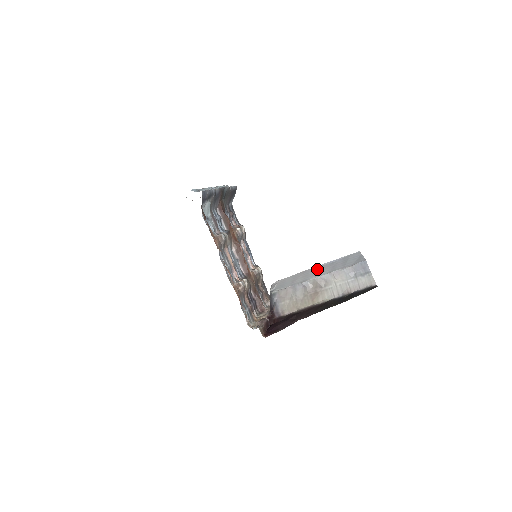
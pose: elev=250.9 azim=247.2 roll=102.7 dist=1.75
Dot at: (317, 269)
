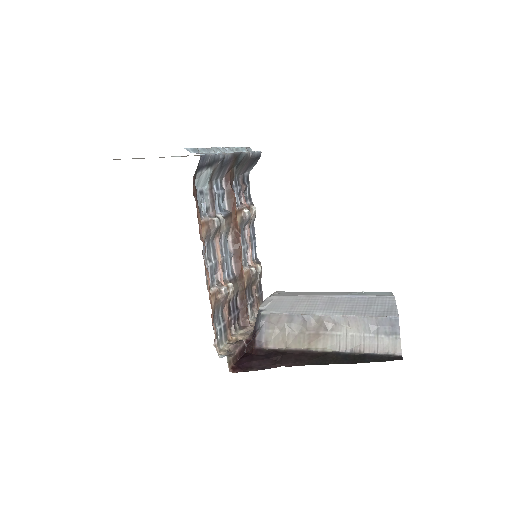
Dot at: (329, 300)
